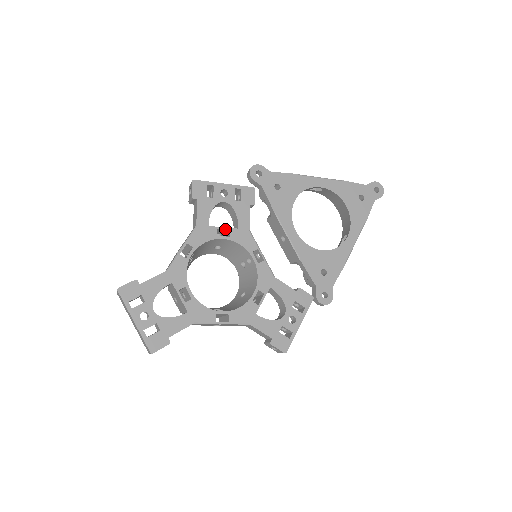
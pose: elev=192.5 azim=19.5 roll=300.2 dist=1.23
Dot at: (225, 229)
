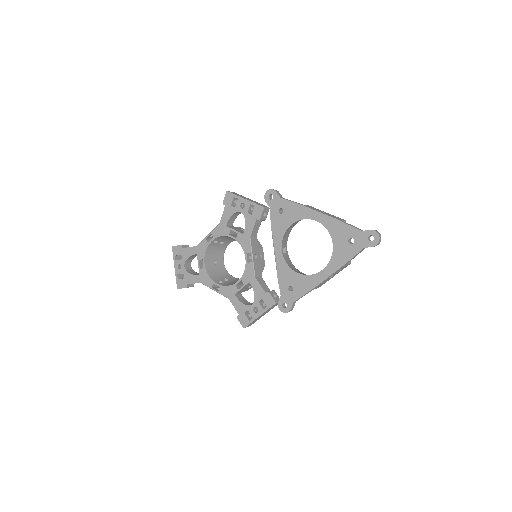
Dot at: (235, 231)
